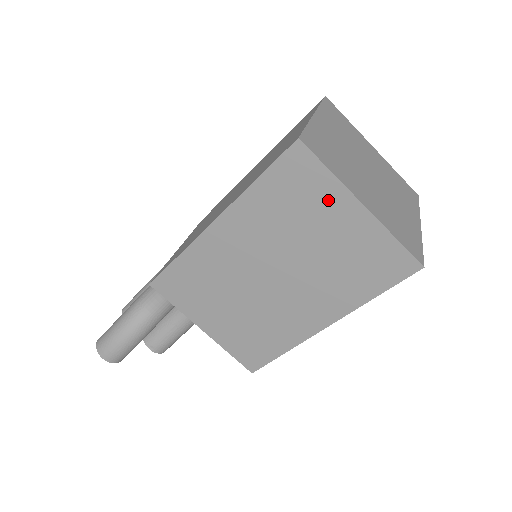
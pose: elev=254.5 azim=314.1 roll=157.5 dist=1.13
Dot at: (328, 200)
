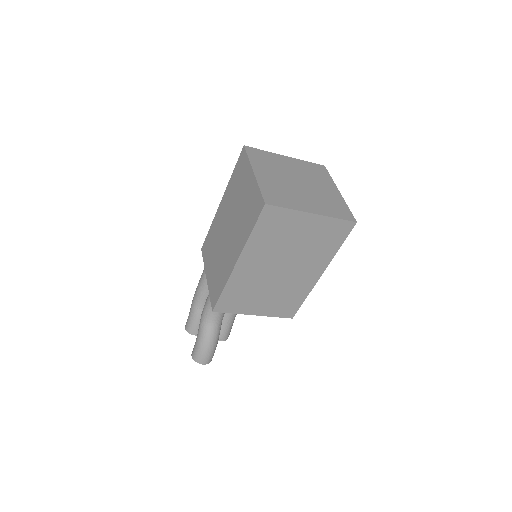
Dot at: (294, 221)
